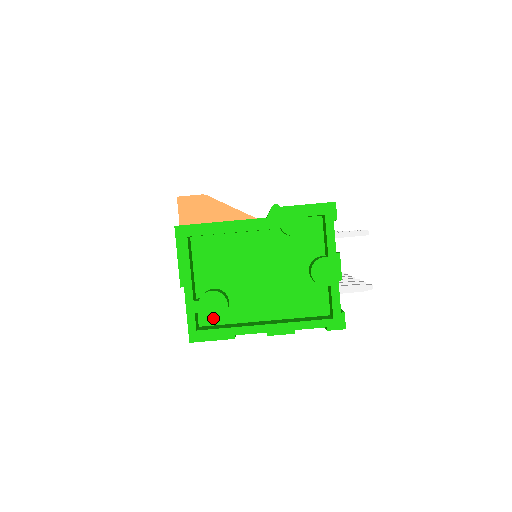
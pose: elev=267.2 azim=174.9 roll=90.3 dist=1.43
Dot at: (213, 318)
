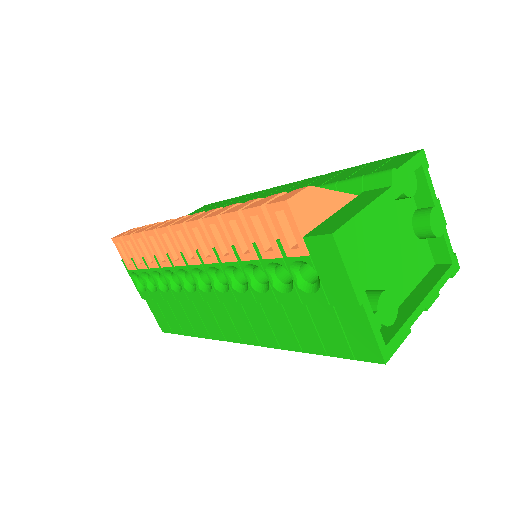
Dot at: (392, 322)
